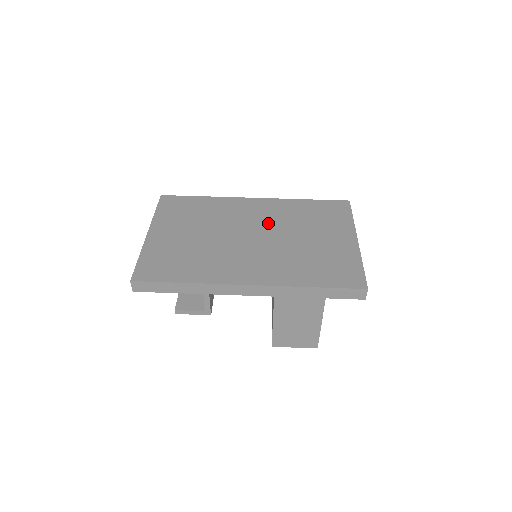
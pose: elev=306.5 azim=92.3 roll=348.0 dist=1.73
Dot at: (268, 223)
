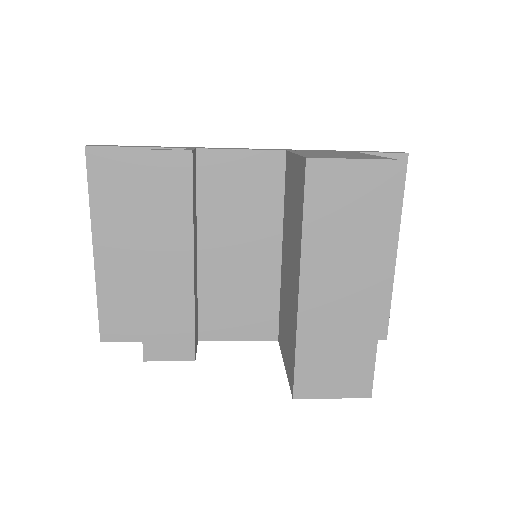
Dot at: occluded
